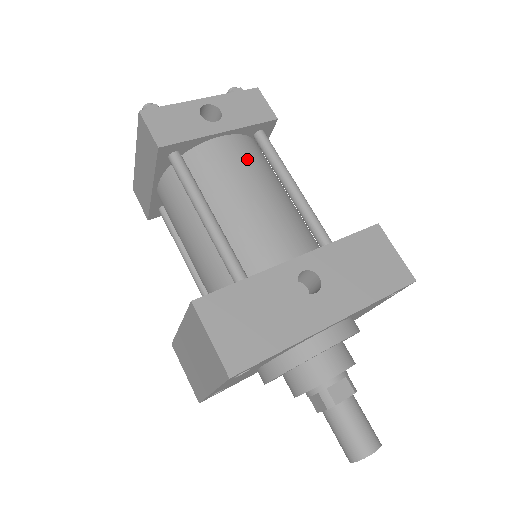
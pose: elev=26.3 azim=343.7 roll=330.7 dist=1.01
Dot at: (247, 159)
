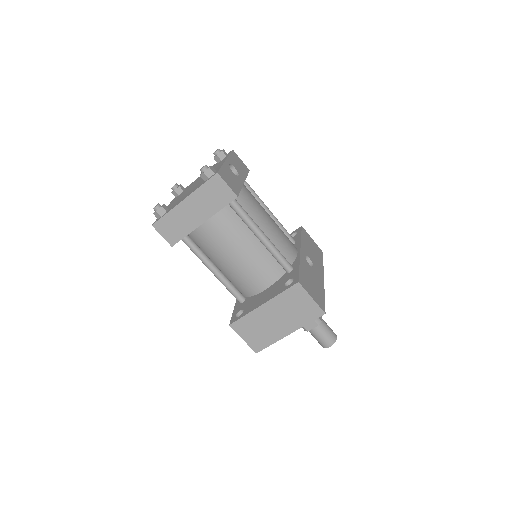
Dot at: occluded
